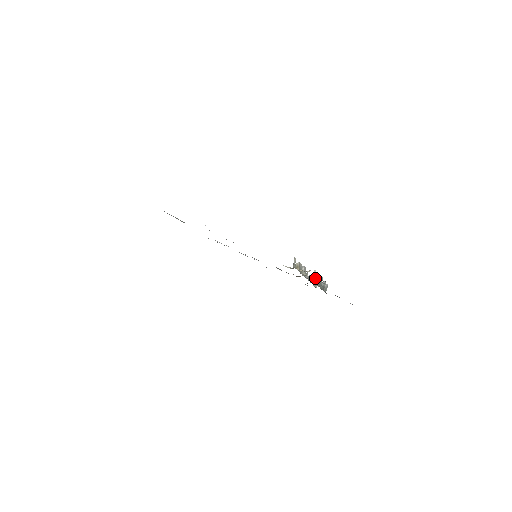
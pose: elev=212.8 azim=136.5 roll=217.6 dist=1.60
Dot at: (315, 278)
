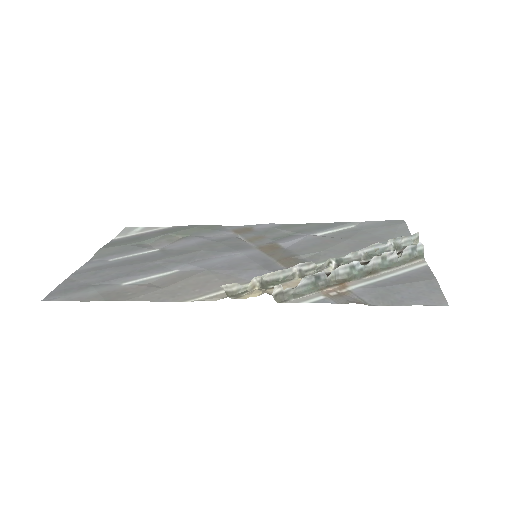
Dot at: (301, 287)
